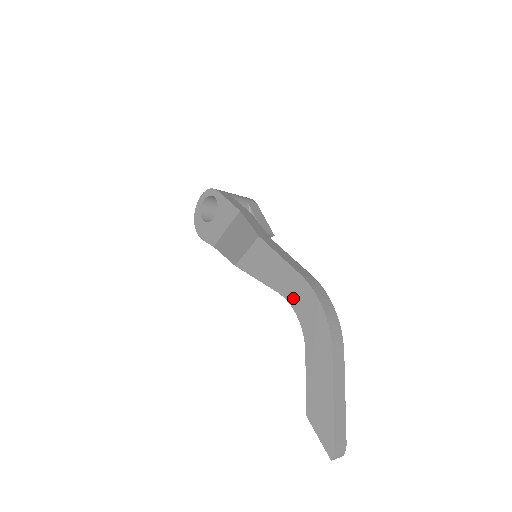
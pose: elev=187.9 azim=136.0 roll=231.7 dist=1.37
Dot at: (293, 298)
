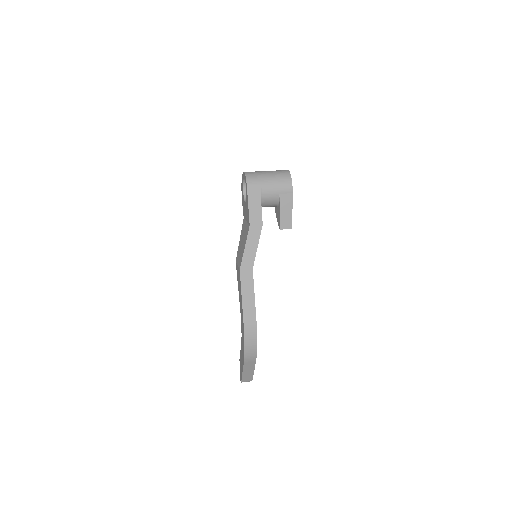
Dot at: (241, 321)
